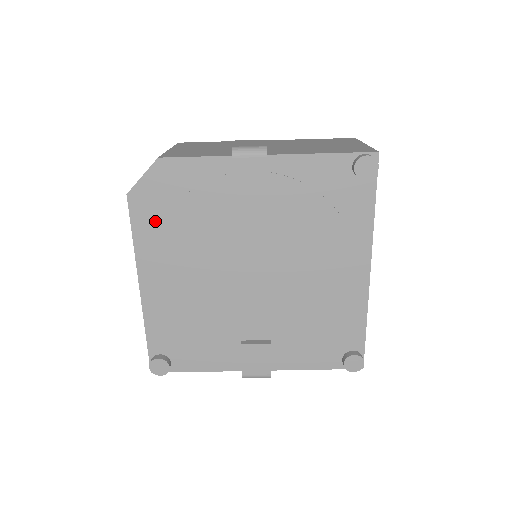
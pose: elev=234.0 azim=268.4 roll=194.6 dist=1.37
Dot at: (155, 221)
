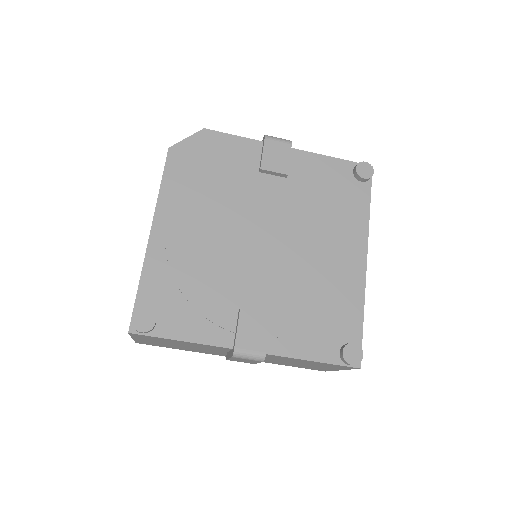
Dot at: (186, 174)
